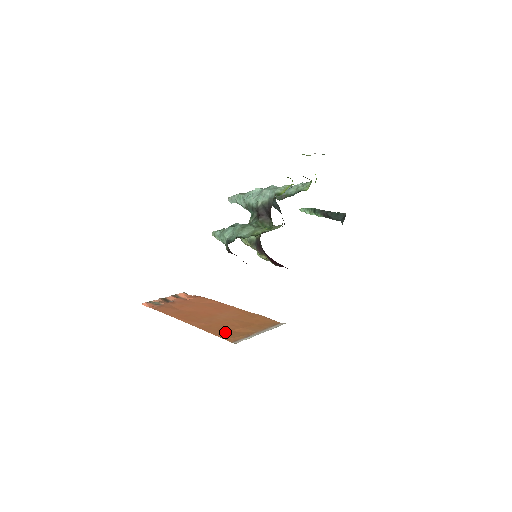
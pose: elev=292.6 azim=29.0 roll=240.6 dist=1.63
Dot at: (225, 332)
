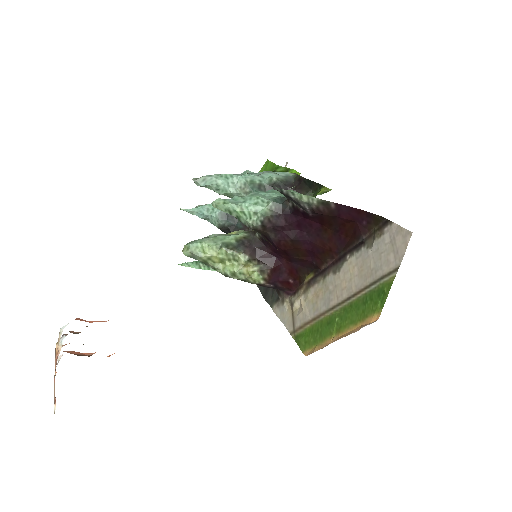
Dot at: occluded
